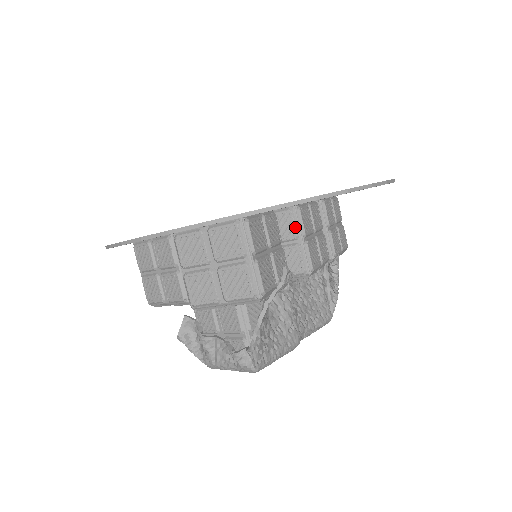
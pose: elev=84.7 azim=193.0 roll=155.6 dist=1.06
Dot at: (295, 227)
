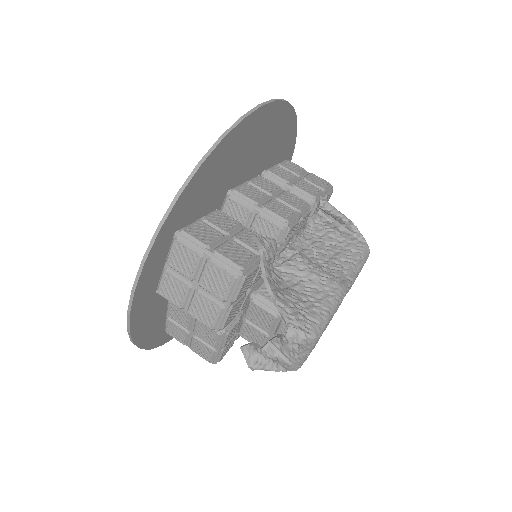
Dot at: (242, 205)
